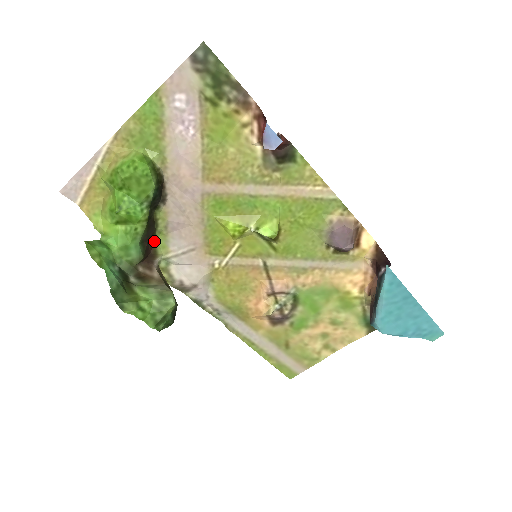
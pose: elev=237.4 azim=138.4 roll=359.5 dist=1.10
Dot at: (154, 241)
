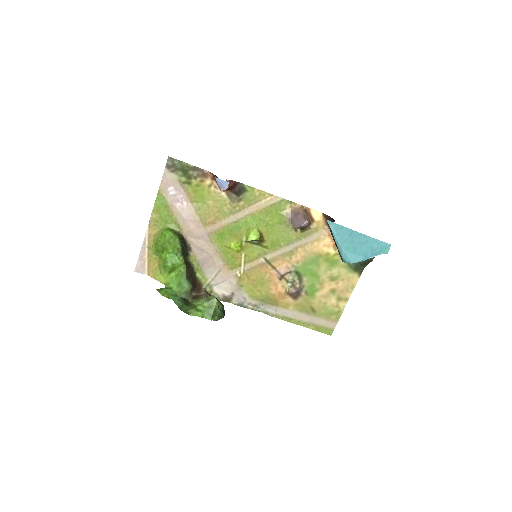
Dot at: (196, 276)
